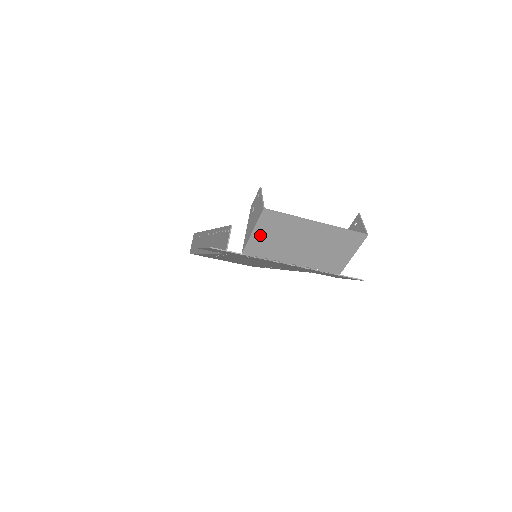
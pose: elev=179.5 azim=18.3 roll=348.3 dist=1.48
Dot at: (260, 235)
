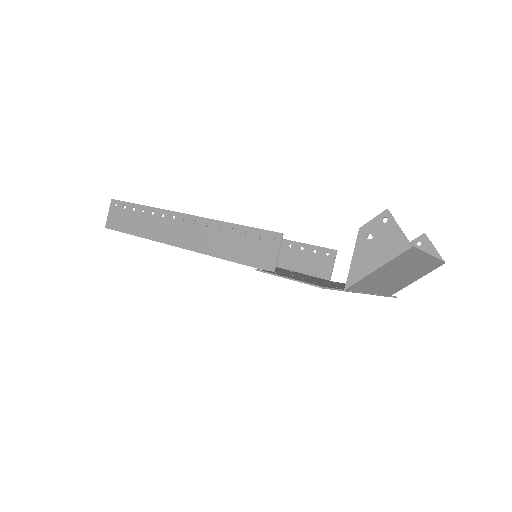
Dot at: (379, 271)
